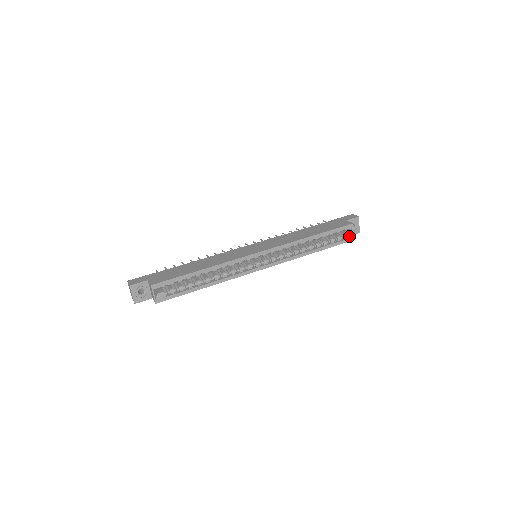
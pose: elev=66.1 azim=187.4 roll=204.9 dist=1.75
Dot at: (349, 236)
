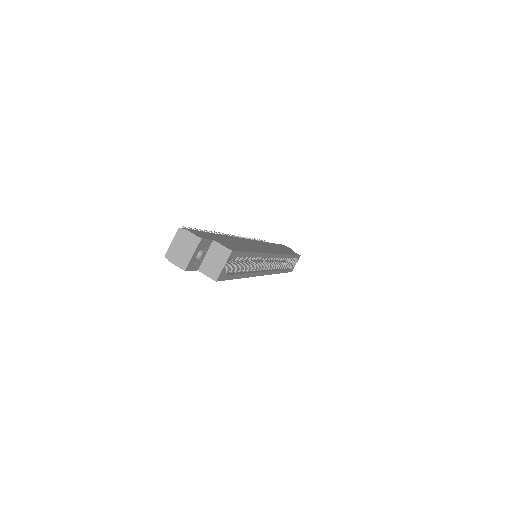
Dot at: (293, 266)
